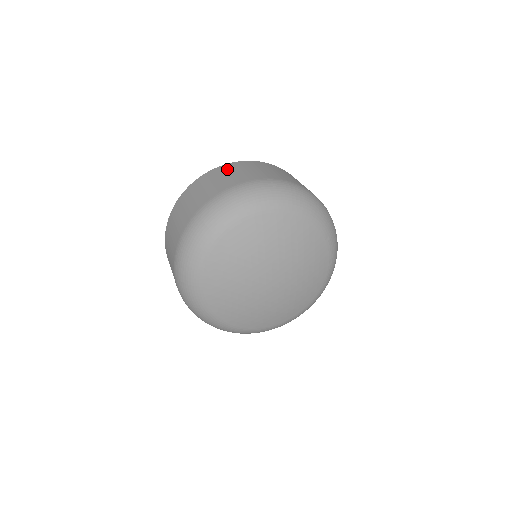
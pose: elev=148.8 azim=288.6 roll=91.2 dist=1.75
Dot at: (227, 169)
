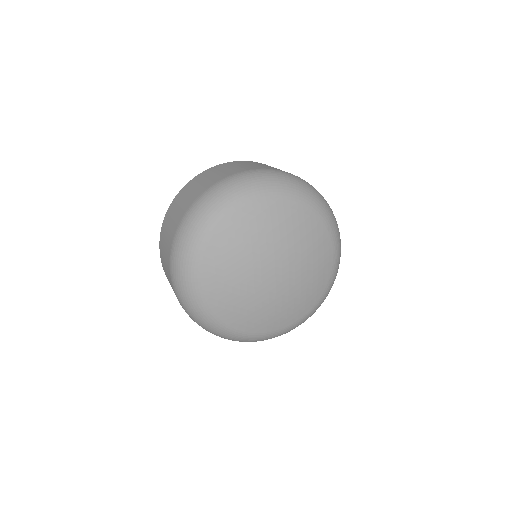
Dot at: (222, 166)
